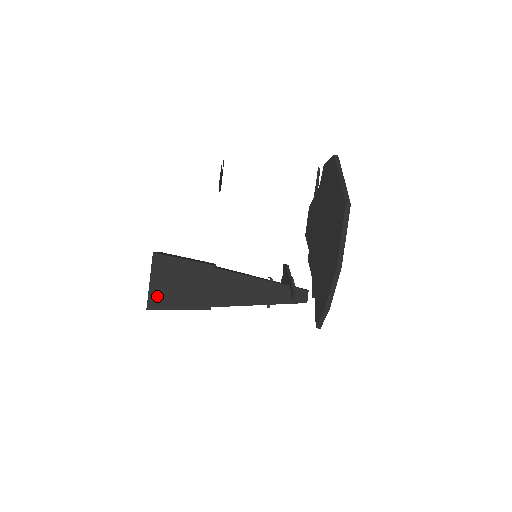
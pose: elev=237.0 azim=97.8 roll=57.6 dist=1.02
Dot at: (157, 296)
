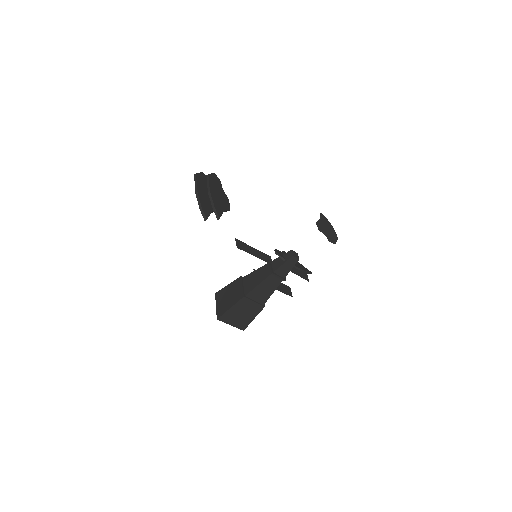
Dot at: (220, 310)
